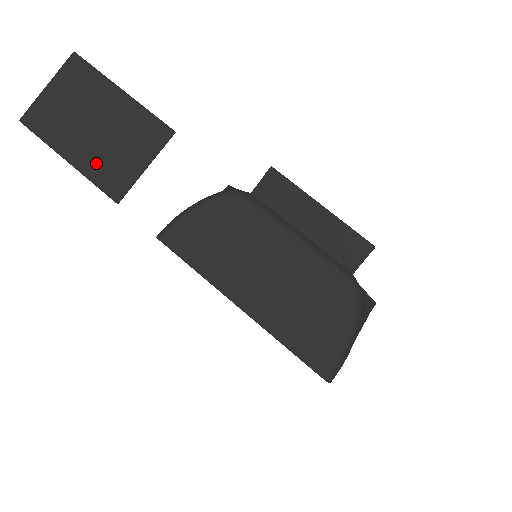
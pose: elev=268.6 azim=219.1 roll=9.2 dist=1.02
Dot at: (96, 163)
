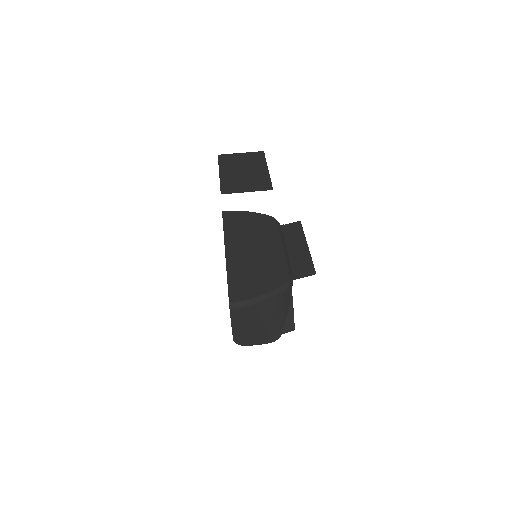
Dot at: (229, 180)
